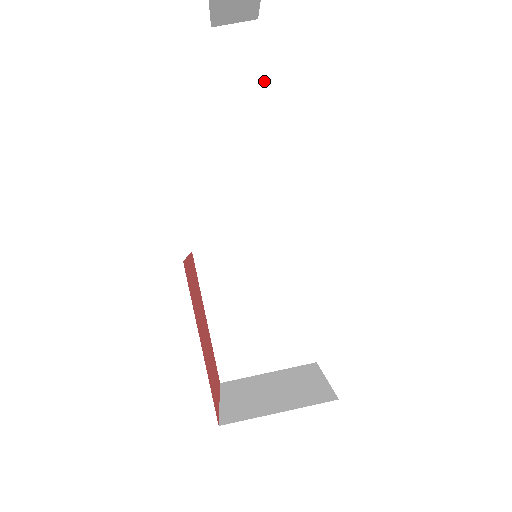
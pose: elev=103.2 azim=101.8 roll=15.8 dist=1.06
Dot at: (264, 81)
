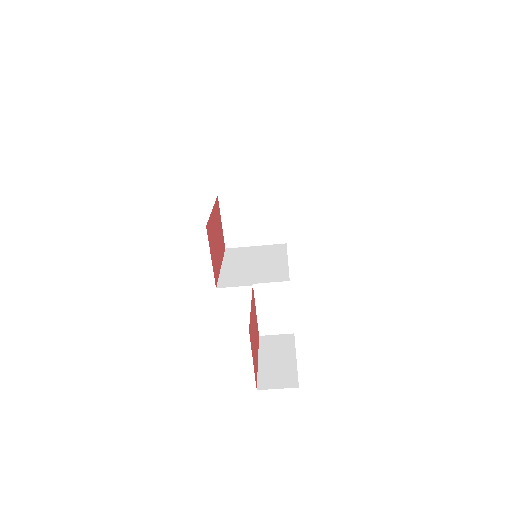
Dot at: occluded
